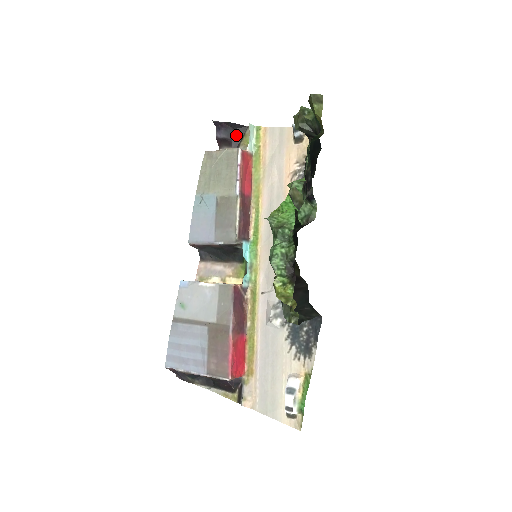
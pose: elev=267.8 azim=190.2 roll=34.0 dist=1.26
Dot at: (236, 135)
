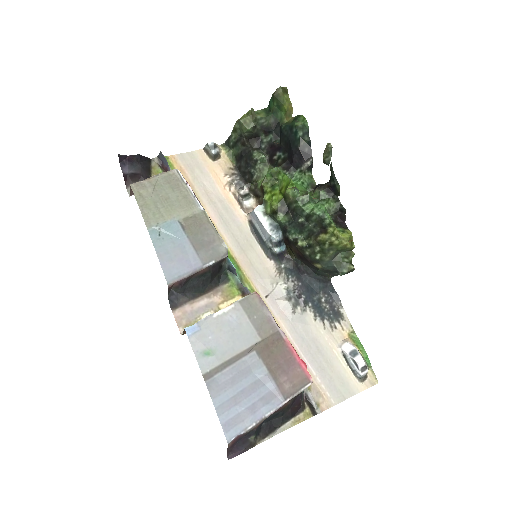
Dot at: (144, 168)
